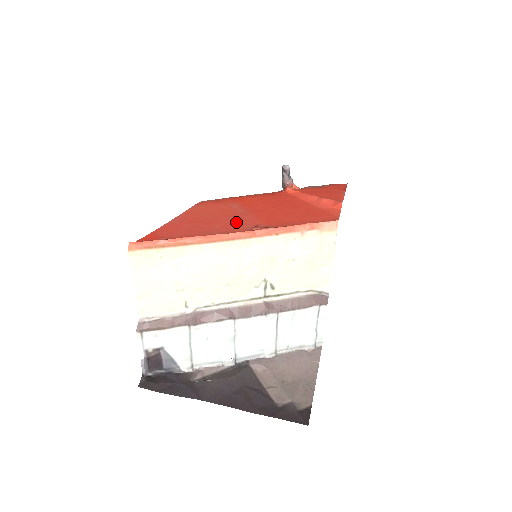
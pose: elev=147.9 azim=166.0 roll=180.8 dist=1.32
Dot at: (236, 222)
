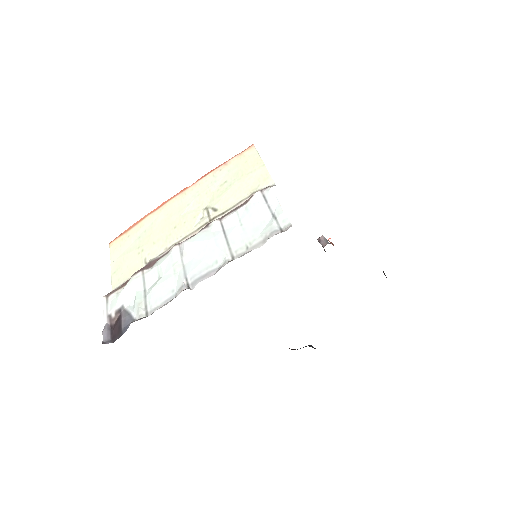
Dot at: occluded
